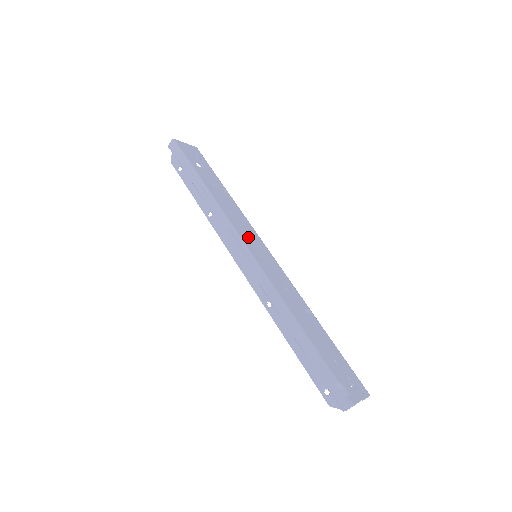
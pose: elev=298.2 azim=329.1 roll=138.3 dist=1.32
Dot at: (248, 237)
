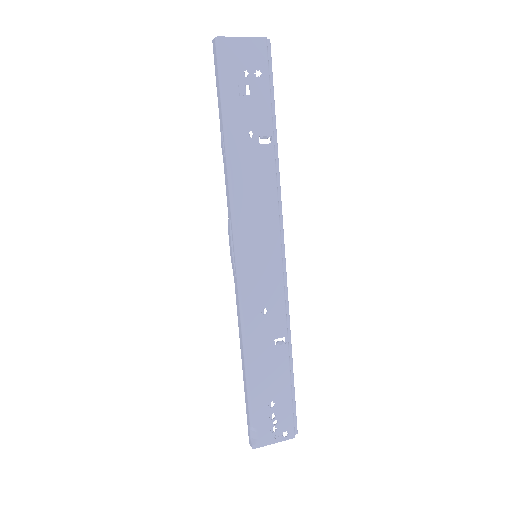
Dot at: (252, 234)
